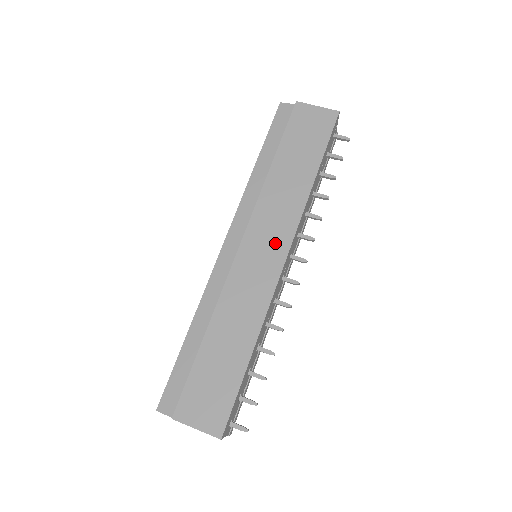
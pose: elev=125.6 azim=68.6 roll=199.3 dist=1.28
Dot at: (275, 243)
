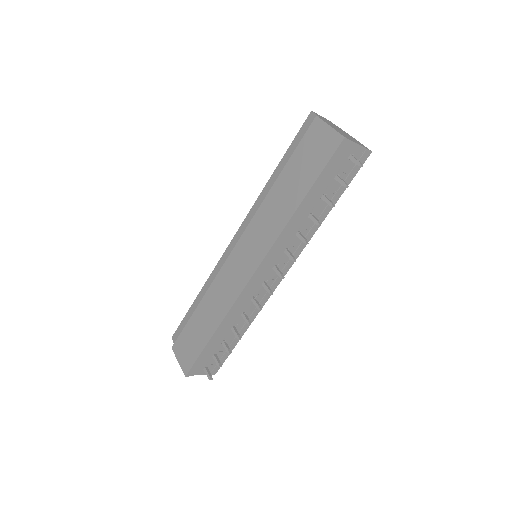
Dot at: (253, 256)
